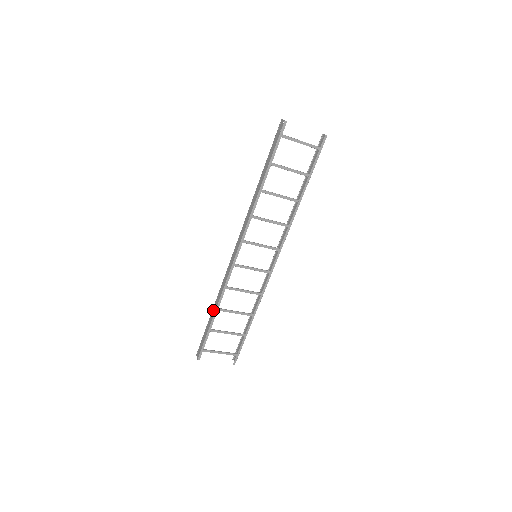
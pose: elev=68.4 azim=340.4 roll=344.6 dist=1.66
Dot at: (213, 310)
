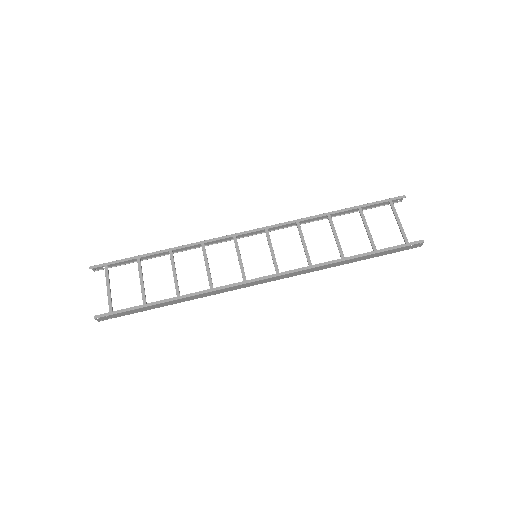
Dot at: (166, 252)
